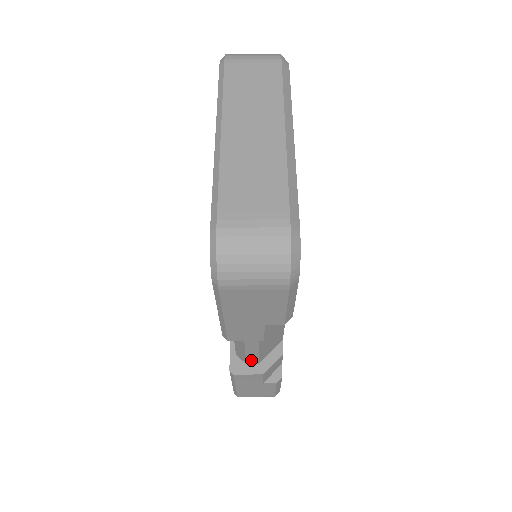
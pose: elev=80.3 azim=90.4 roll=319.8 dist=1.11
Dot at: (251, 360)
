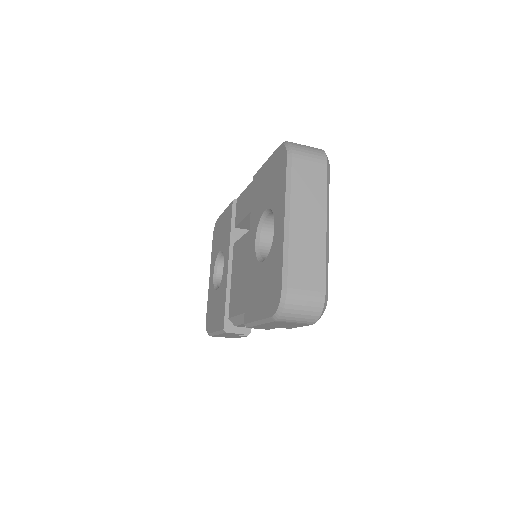
Dot at: (241, 326)
